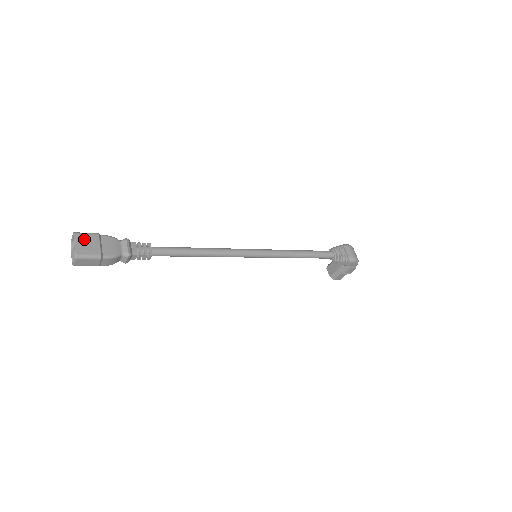
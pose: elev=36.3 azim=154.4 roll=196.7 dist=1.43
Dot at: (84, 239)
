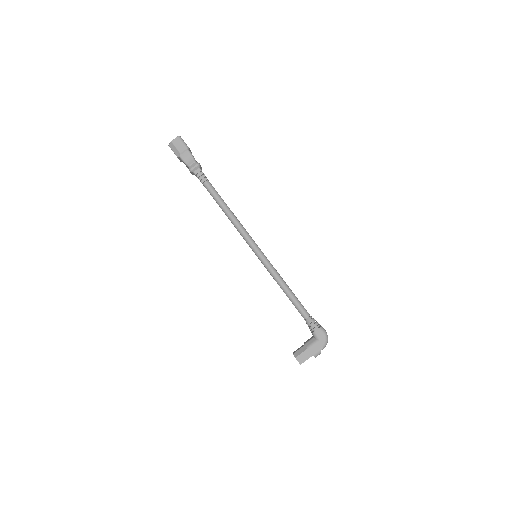
Dot at: occluded
